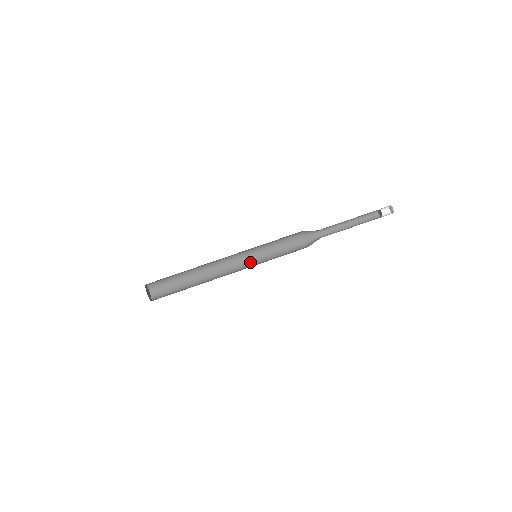
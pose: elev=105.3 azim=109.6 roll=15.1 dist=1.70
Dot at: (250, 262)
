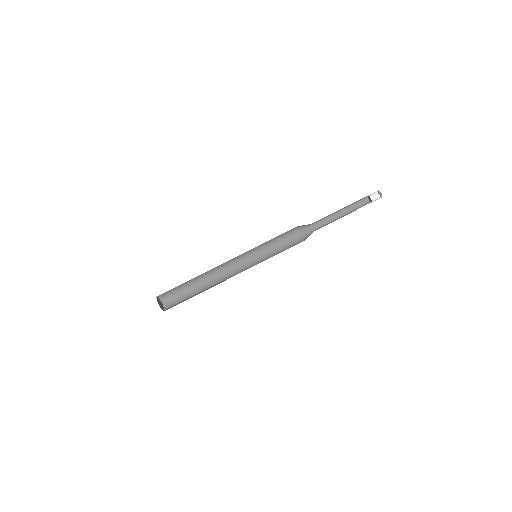
Dot at: (249, 257)
